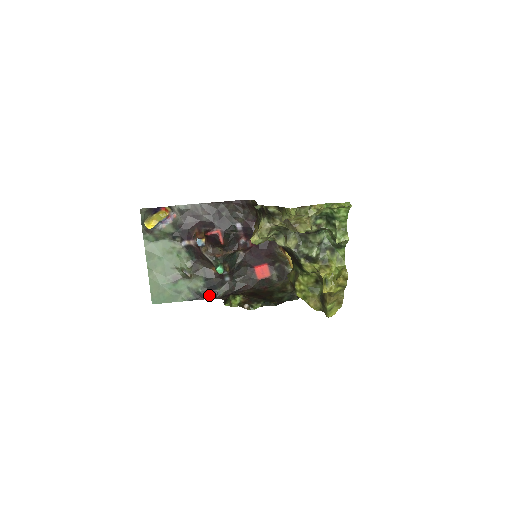
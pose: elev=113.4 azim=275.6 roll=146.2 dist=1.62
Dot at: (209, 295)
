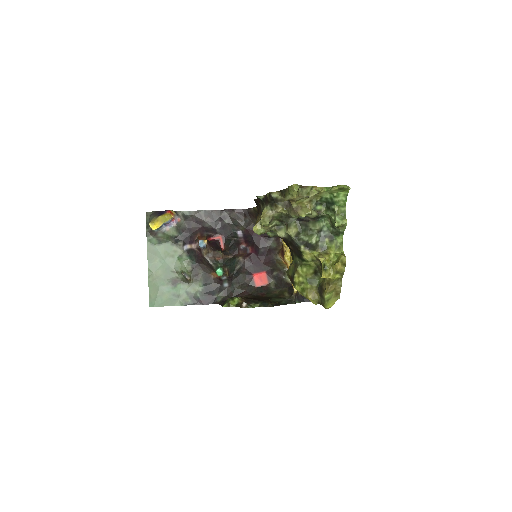
Dot at: (207, 300)
